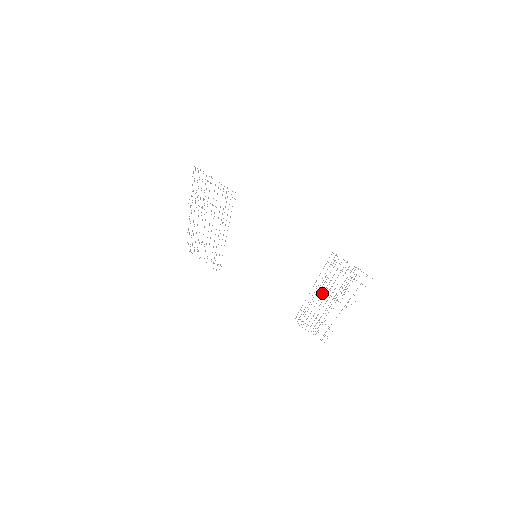
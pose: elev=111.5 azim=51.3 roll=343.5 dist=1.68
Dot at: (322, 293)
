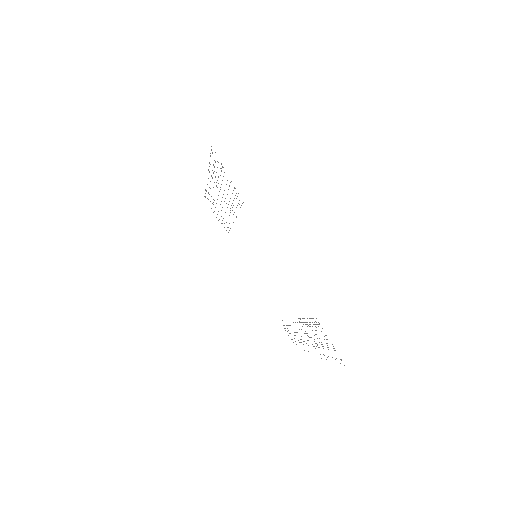
Dot at: occluded
